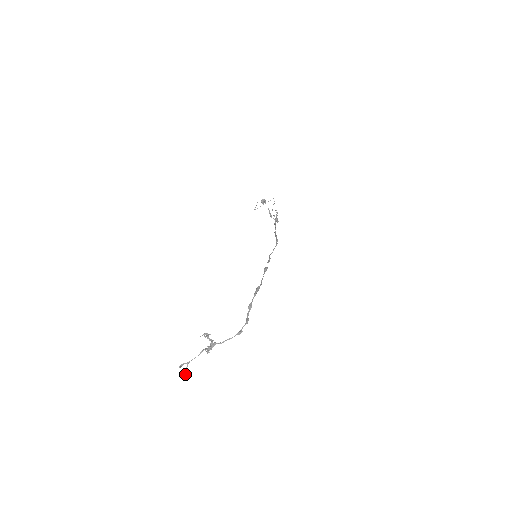
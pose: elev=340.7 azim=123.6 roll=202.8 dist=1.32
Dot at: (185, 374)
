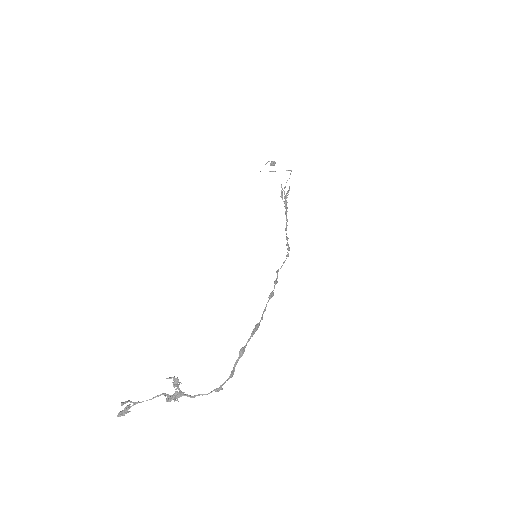
Dot at: (124, 412)
